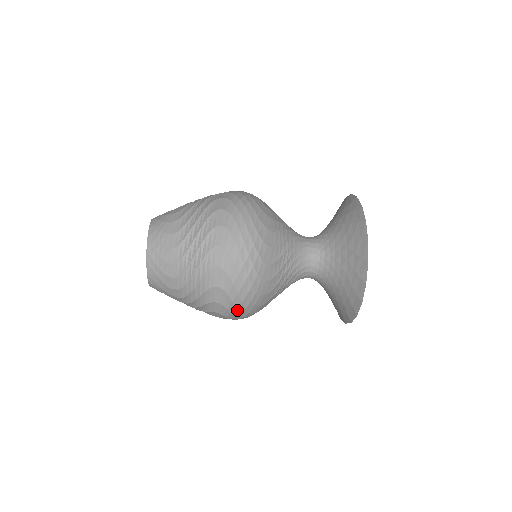
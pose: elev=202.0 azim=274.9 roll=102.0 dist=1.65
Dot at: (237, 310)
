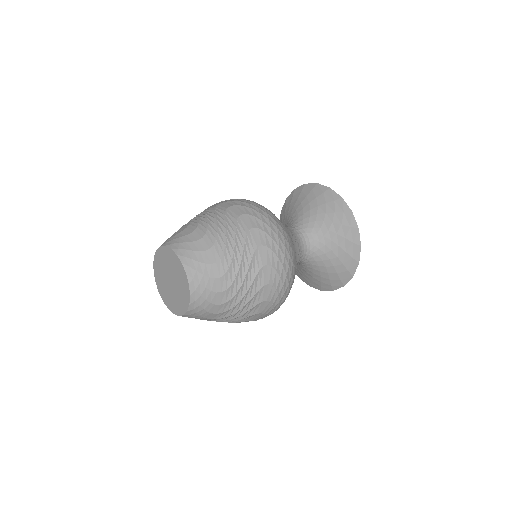
Dot at: (262, 318)
